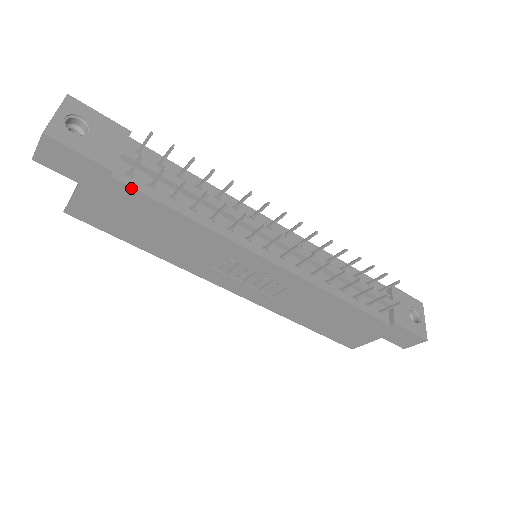
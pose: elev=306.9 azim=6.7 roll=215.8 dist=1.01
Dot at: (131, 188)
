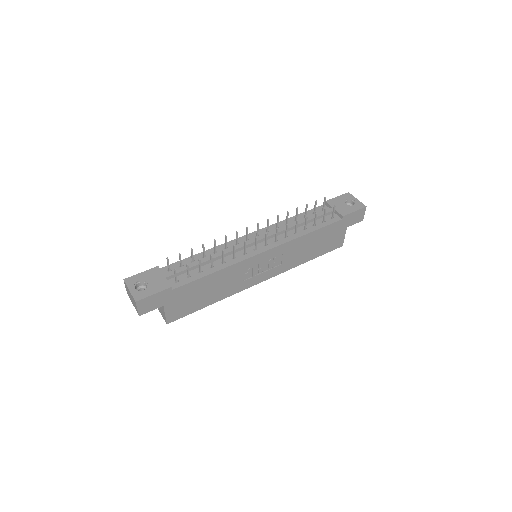
Dot at: (183, 286)
